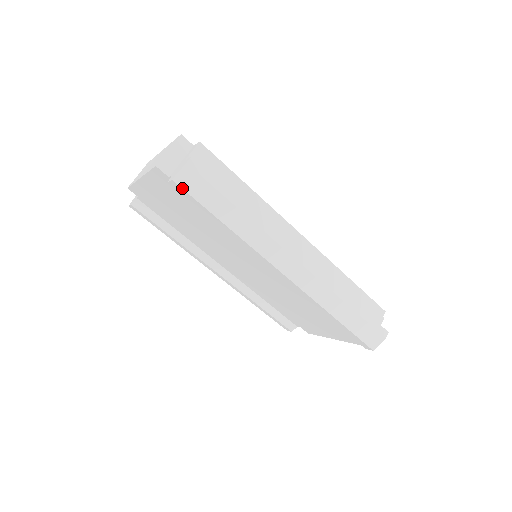
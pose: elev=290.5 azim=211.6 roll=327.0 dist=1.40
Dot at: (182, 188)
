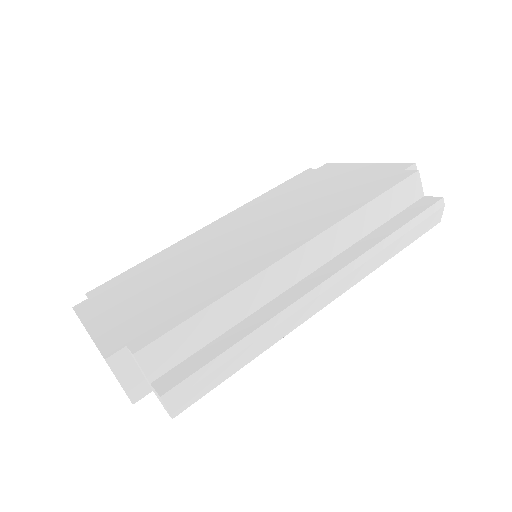
Dot at: (186, 408)
